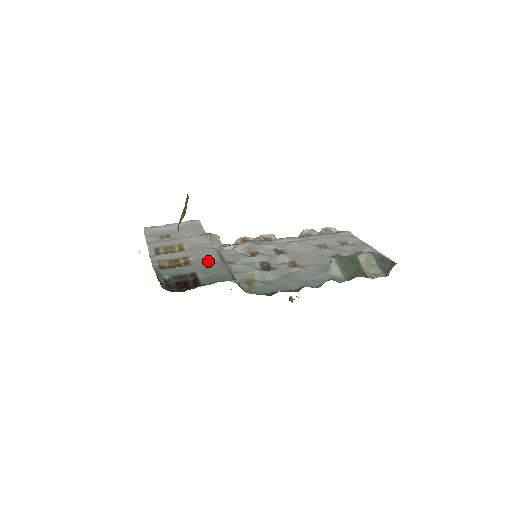
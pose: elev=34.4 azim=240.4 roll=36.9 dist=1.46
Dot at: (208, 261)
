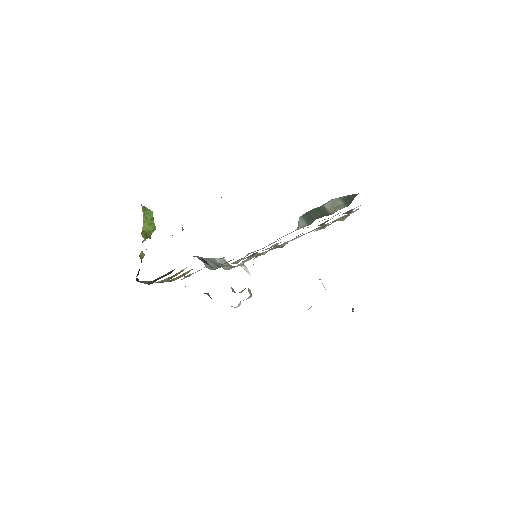
Dot at: occluded
